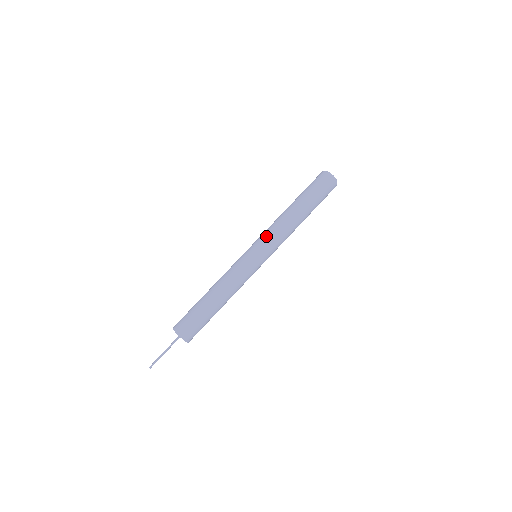
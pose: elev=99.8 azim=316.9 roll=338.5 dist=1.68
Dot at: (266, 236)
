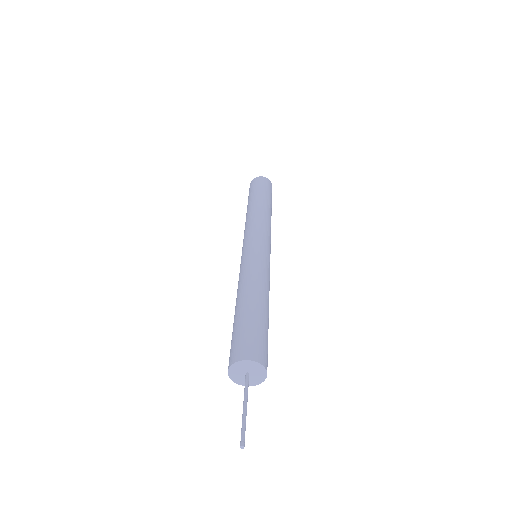
Dot at: (263, 230)
